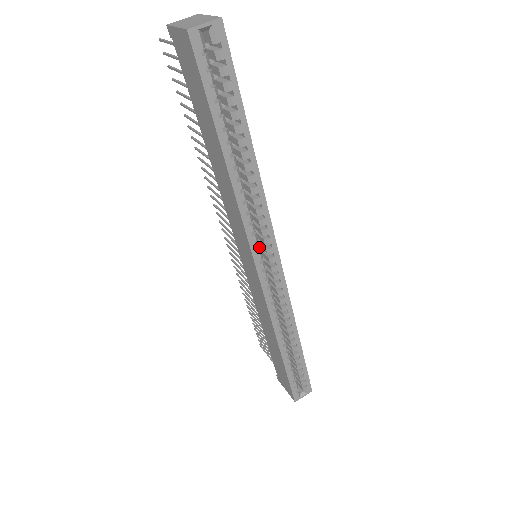
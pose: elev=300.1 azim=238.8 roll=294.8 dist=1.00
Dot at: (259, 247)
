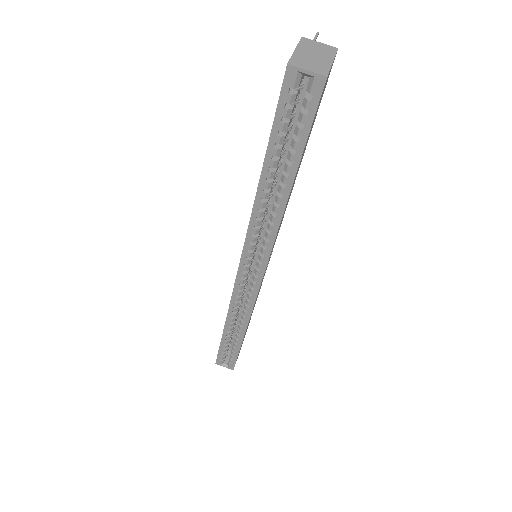
Dot at: (251, 255)
